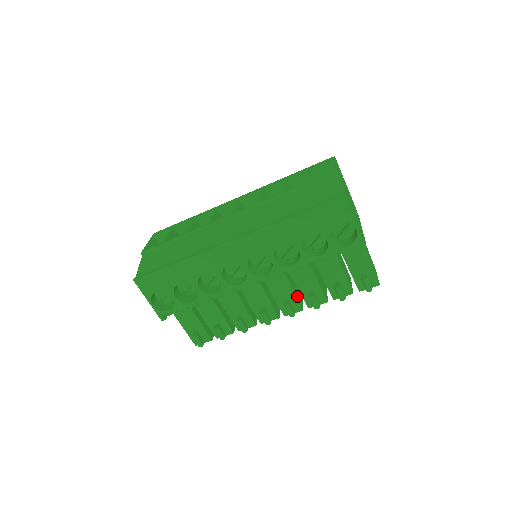
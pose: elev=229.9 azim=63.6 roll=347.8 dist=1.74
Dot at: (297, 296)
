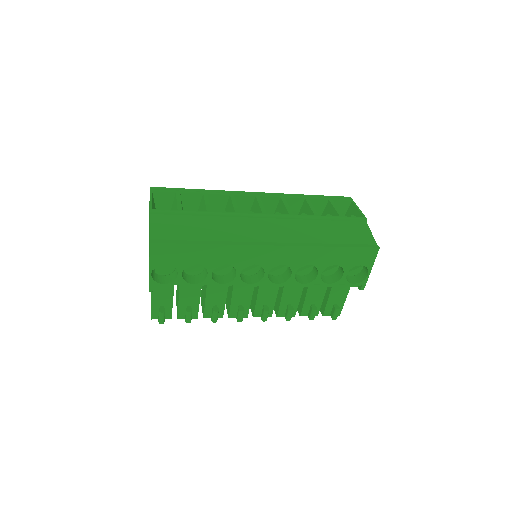
Dot at: occluded
